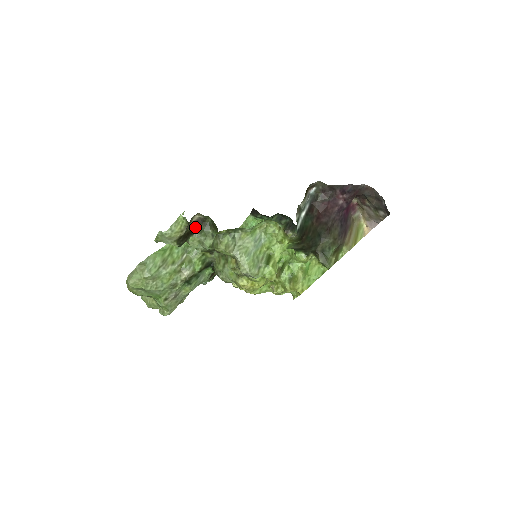
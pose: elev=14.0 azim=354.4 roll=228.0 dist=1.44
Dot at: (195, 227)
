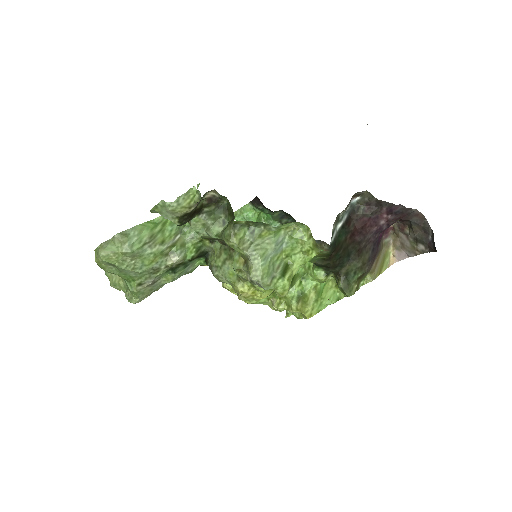
Dot at: (205, 206)
